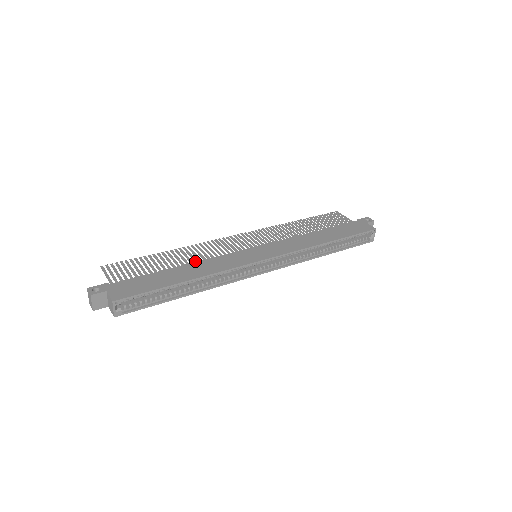
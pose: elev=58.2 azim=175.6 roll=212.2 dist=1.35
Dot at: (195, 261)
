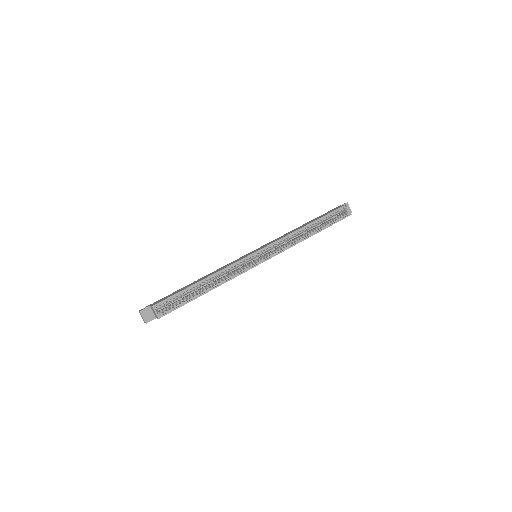
Dot at: occluded
